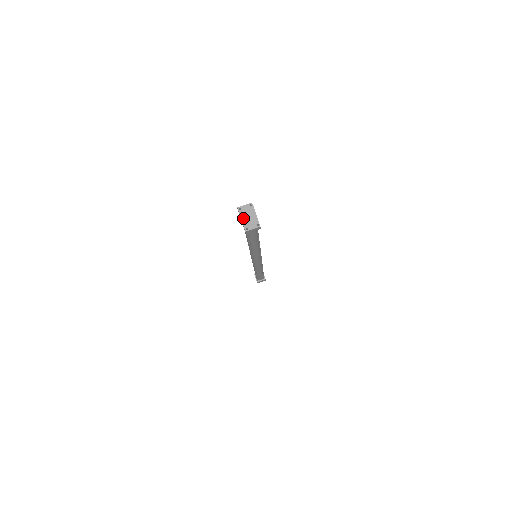
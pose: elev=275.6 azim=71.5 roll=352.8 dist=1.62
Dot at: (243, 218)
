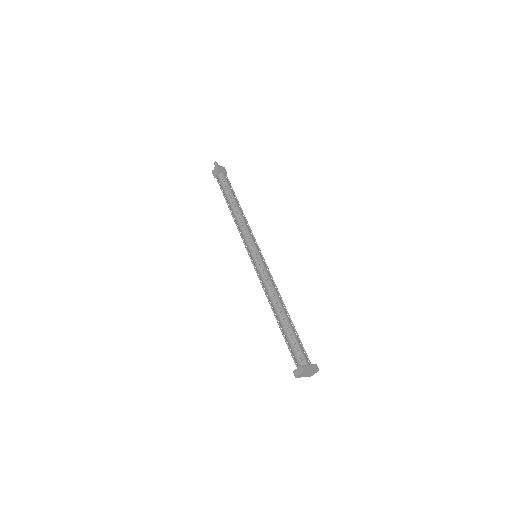
Dot at: occluded
